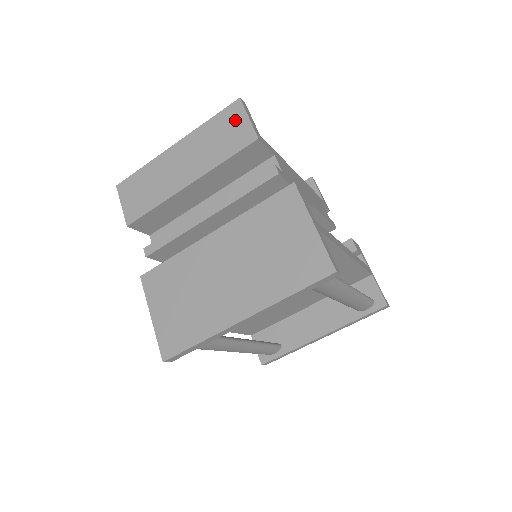
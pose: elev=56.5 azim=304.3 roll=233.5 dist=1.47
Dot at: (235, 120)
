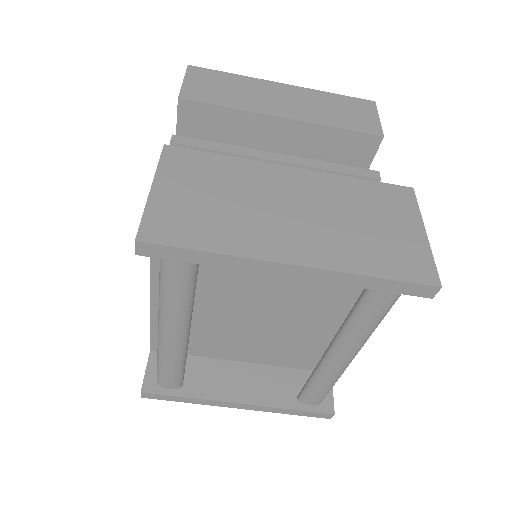
Dot at: (363, 110)
